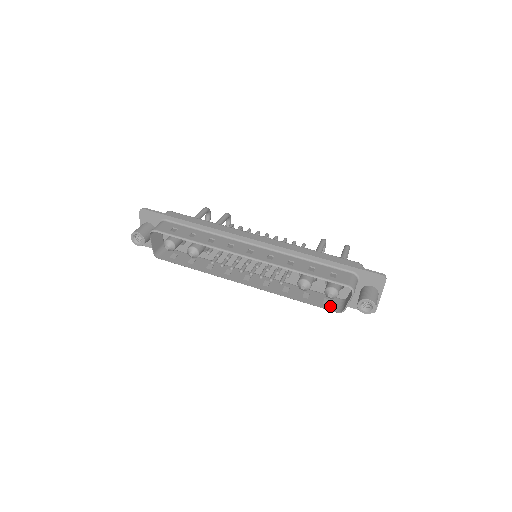
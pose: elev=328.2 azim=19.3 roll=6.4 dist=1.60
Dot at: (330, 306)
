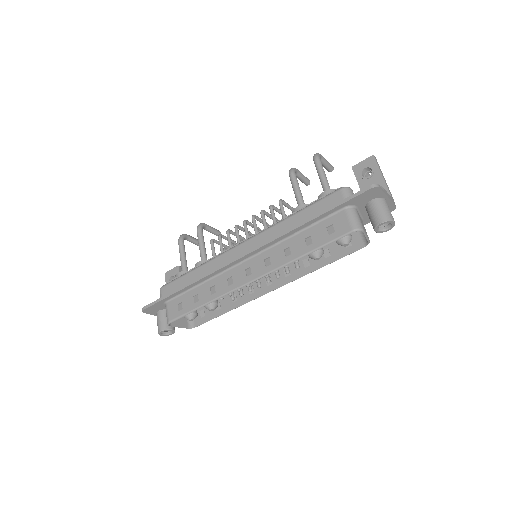
Dot at: (354, 246)
